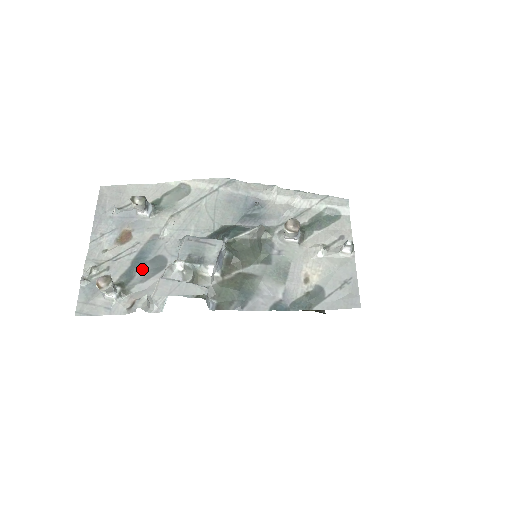
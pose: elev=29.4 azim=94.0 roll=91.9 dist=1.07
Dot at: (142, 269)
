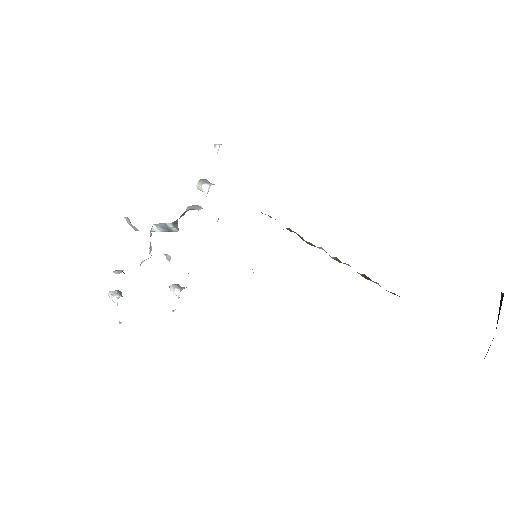
Dot at: occluded
